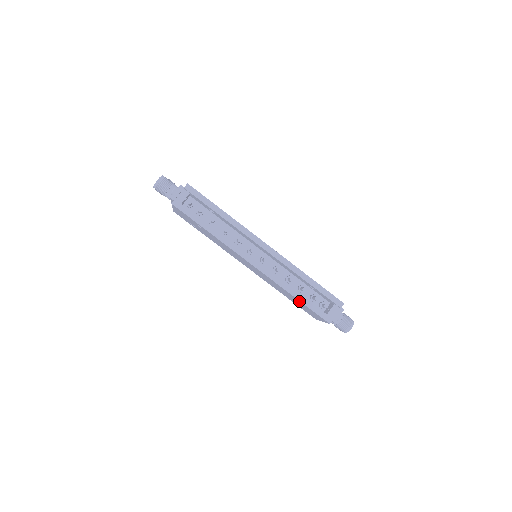
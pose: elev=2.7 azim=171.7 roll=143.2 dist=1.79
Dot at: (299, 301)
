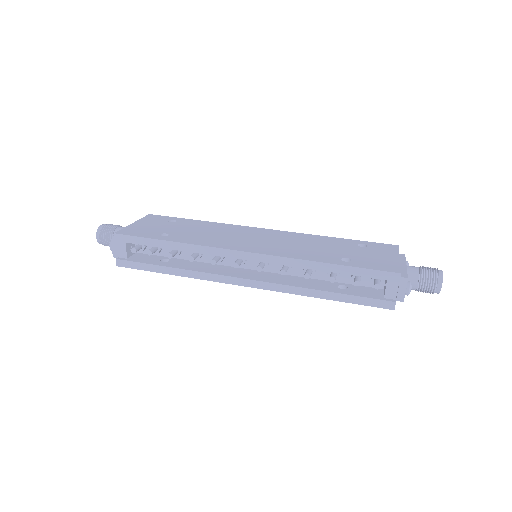
Dot at: (334, 298)
